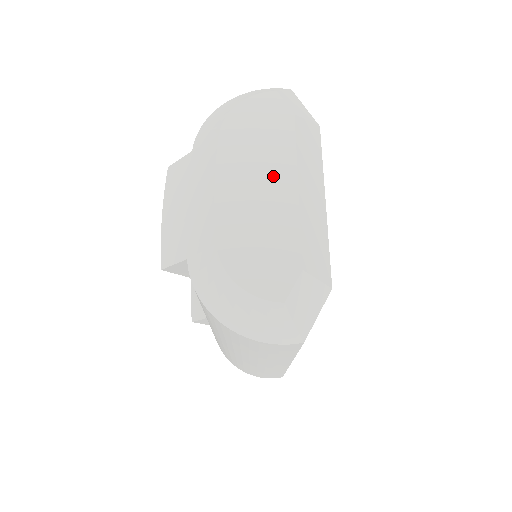
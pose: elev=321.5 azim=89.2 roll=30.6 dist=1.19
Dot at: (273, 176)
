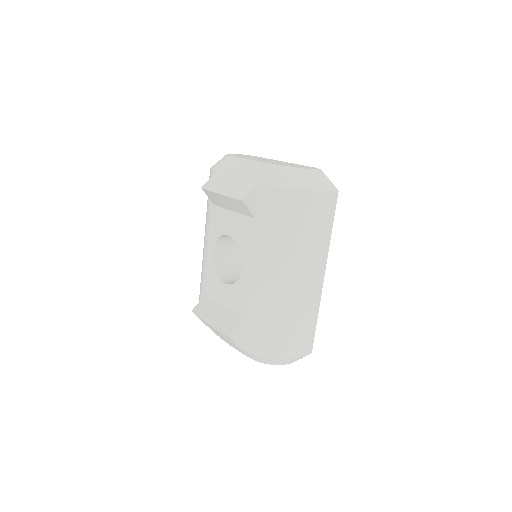
Dot at: occluded
